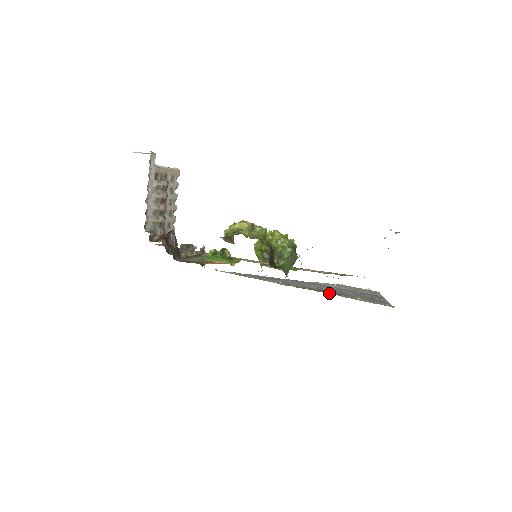
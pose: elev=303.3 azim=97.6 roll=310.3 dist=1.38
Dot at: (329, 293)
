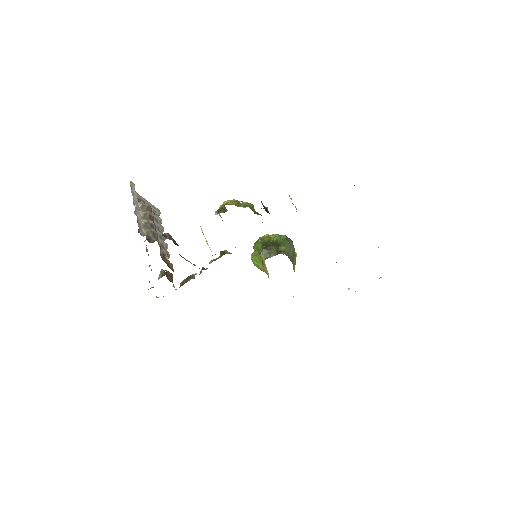
Dot at: occluded
